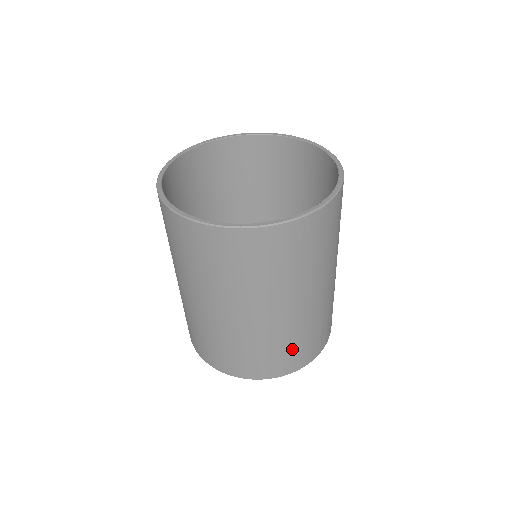
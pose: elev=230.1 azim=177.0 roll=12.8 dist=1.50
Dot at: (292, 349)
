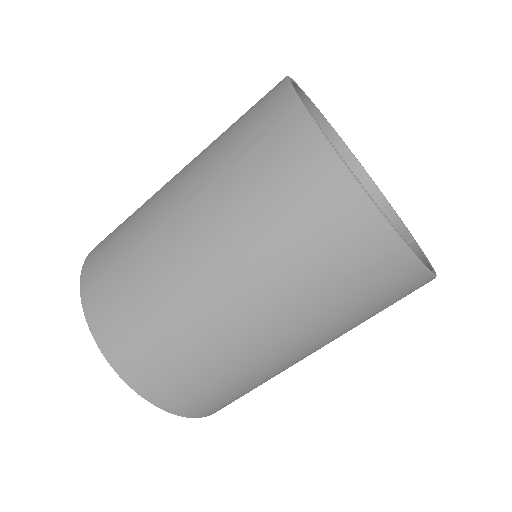
Dot at: (251, 390)
